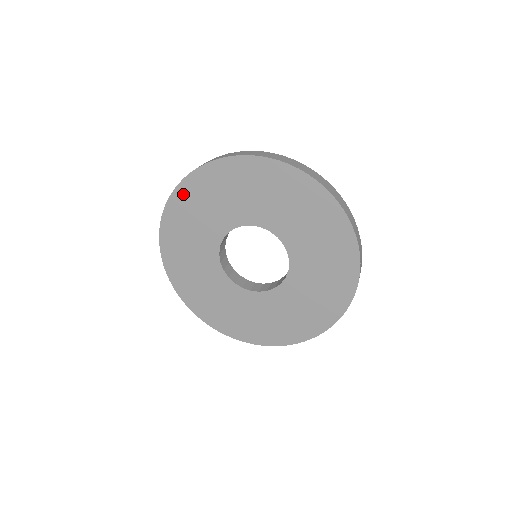
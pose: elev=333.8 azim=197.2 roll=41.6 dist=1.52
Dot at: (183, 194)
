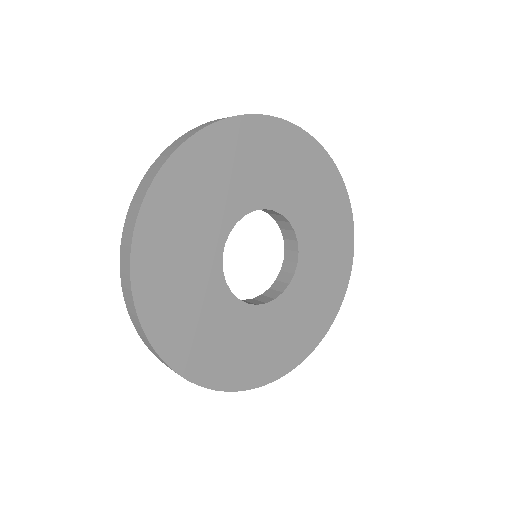
Dot at: (145, 269)
